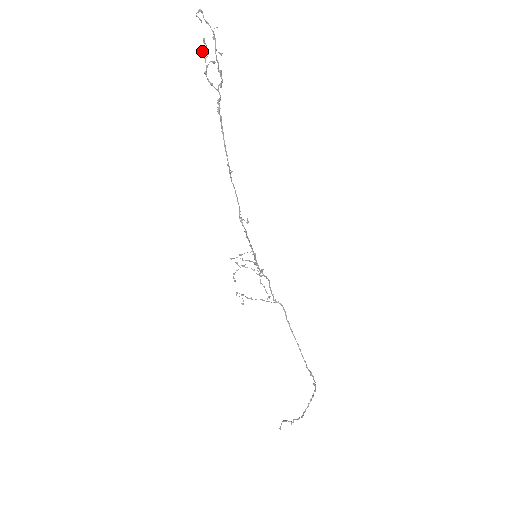
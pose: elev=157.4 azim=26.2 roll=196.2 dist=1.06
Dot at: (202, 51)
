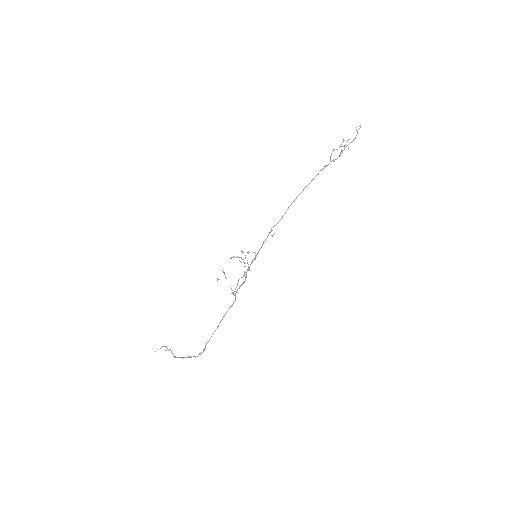
Dot at: occluded
